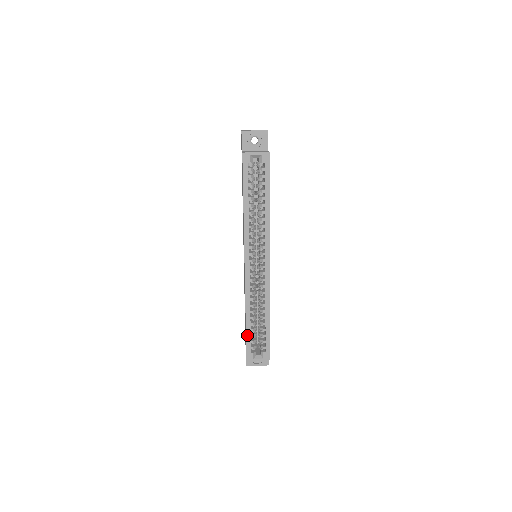
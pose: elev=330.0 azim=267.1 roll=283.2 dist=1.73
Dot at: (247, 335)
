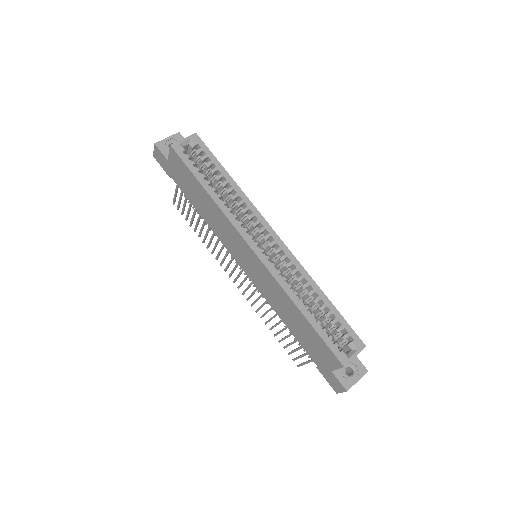
Dot at: (319, 332)
